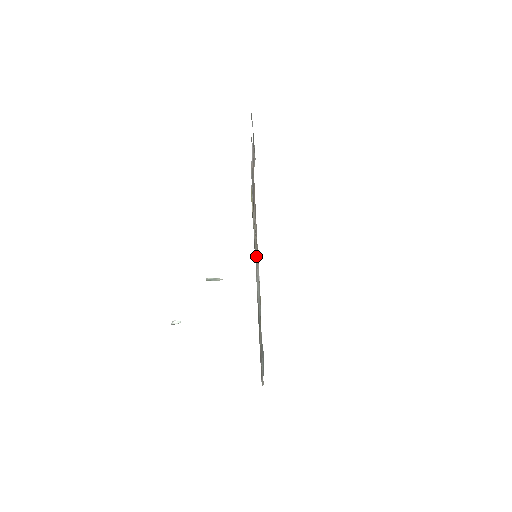
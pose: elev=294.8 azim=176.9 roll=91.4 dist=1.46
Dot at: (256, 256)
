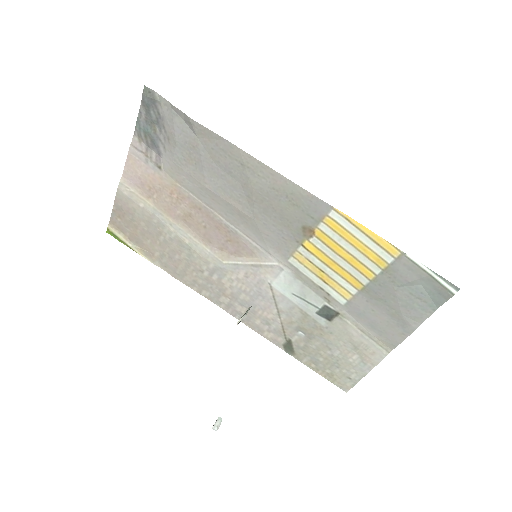
Dot at: (244, 263)
